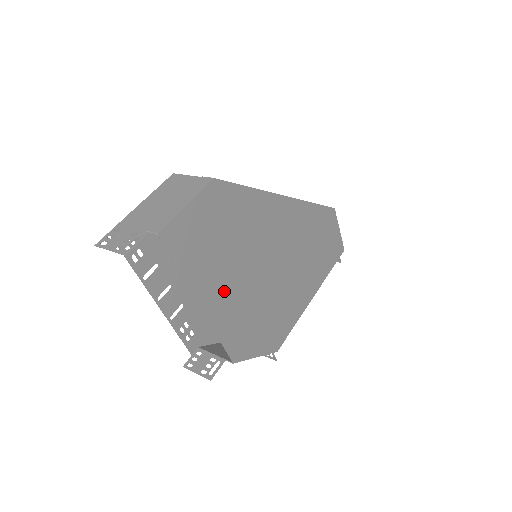
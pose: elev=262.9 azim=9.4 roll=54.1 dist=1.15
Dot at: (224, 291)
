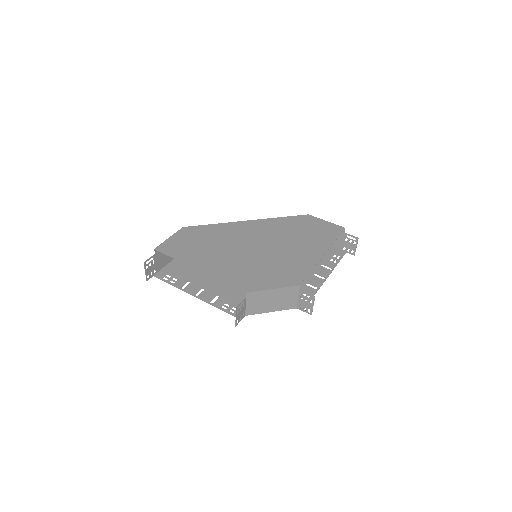
Dot at: (215, 262)
